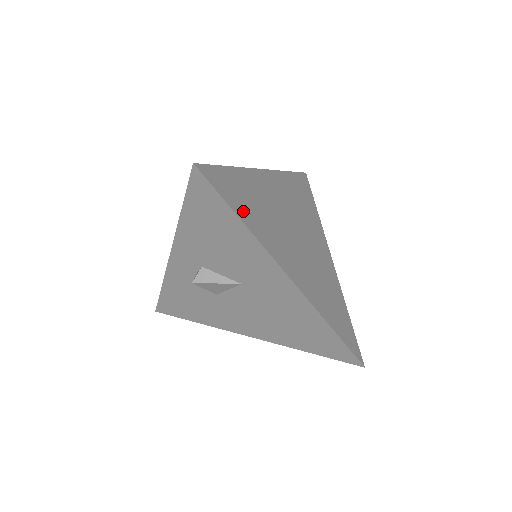
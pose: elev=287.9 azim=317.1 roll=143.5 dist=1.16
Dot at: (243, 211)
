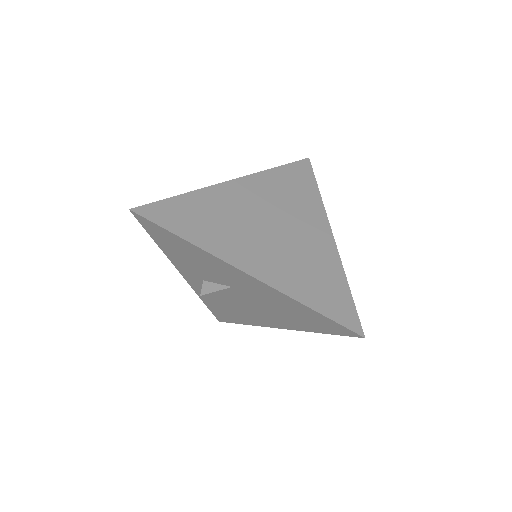
Dot at: (189, 230)
